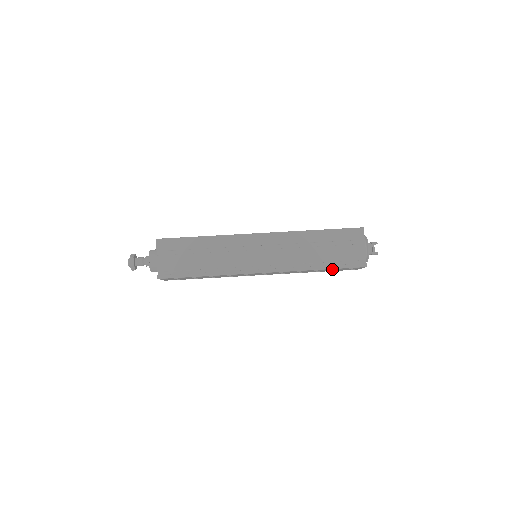
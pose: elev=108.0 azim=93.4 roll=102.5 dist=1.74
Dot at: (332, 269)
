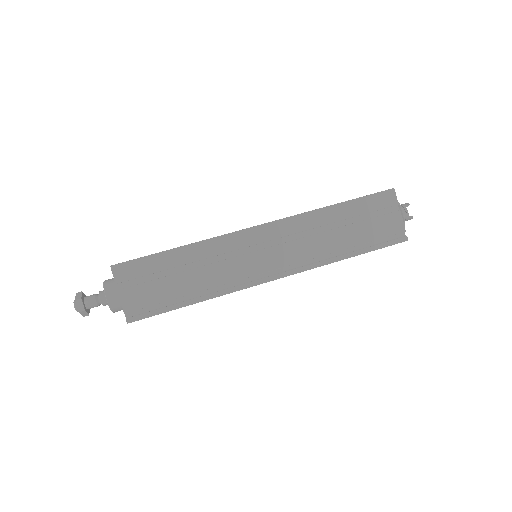
Dot at: occluded
